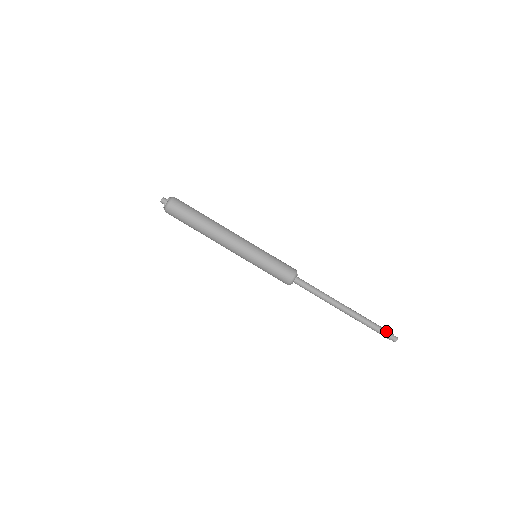
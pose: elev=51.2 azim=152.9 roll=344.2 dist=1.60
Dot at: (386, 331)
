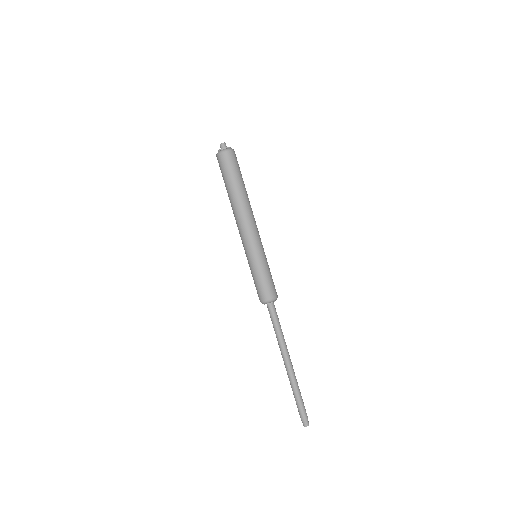
Dot at: occluded
